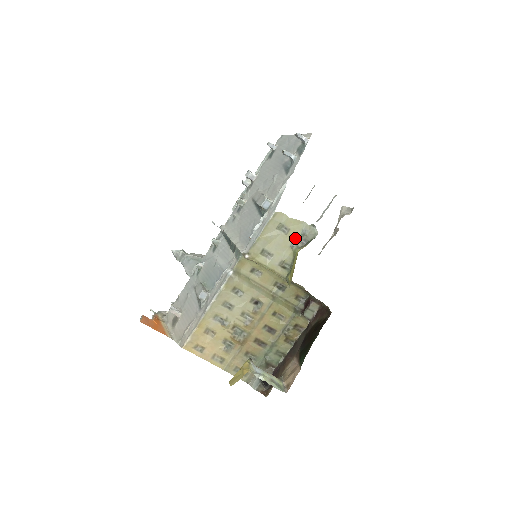
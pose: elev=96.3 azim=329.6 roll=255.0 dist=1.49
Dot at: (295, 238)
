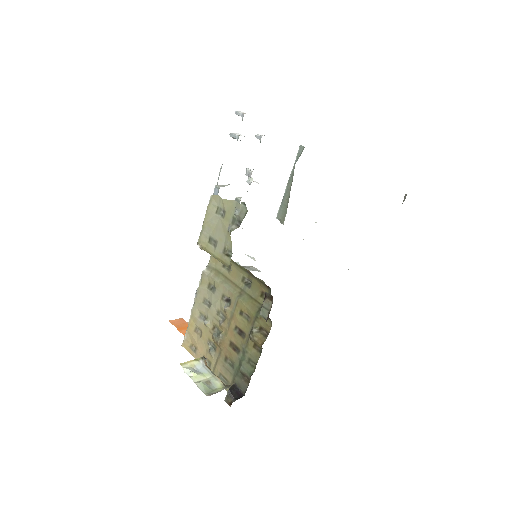
Dot at: (231, 221)
